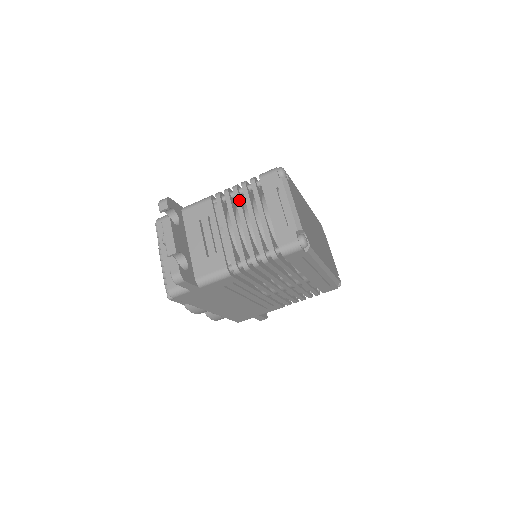
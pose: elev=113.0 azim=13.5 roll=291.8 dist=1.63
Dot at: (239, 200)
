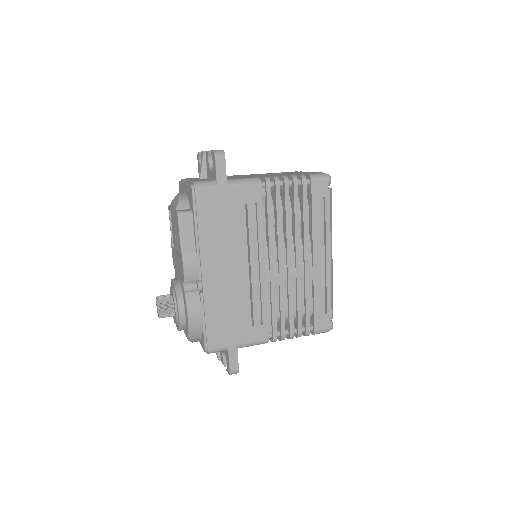
Dot at: occluded
